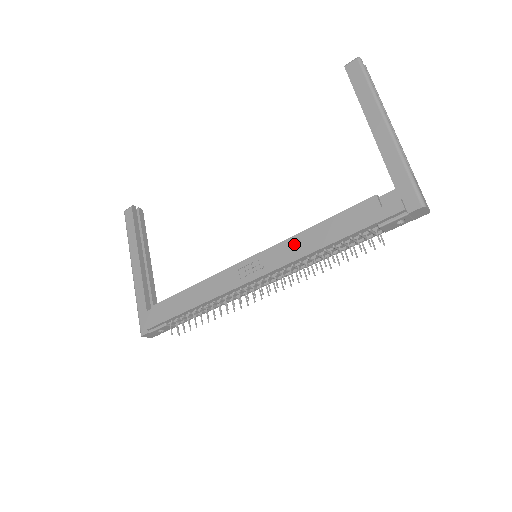
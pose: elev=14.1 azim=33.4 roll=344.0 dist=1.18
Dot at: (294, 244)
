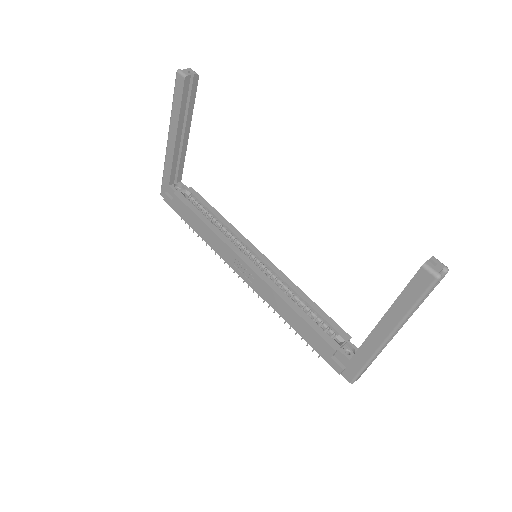
Dot at: (275, 298)
